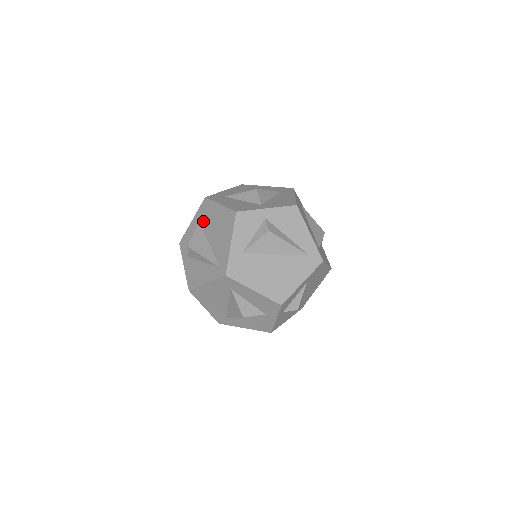
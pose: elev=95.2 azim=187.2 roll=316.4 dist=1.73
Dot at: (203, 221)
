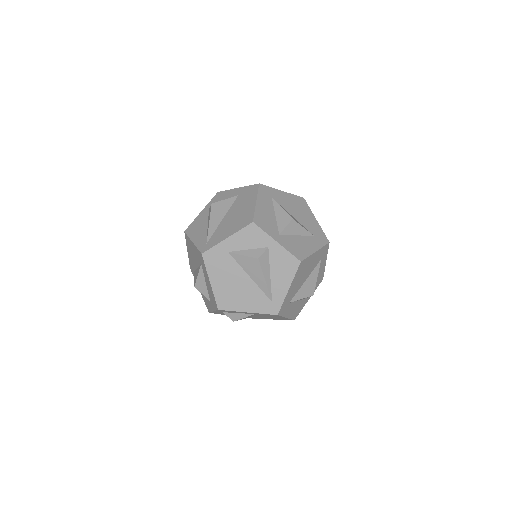
Dot at: (239, 198)
